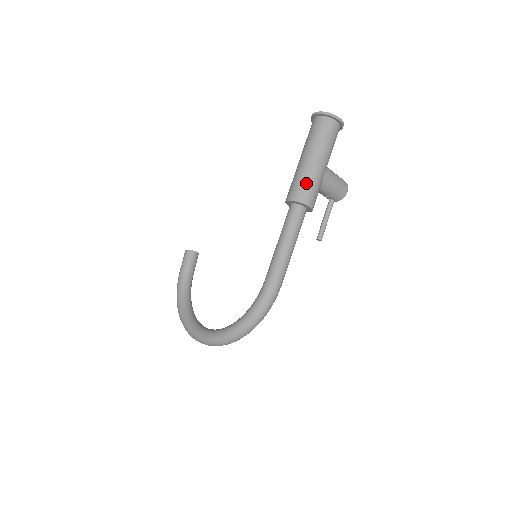
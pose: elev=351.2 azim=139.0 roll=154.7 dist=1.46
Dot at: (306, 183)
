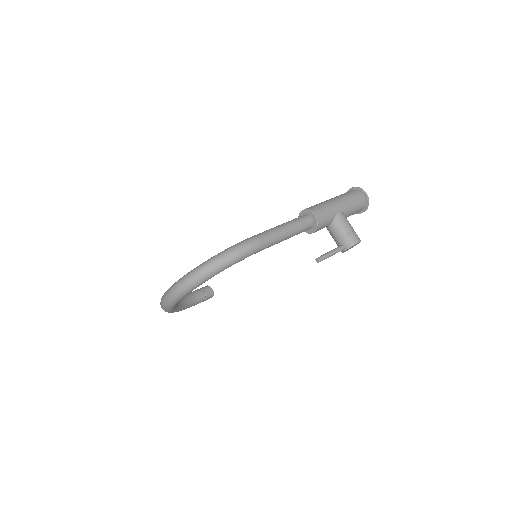
Dot at: (319, 205)
